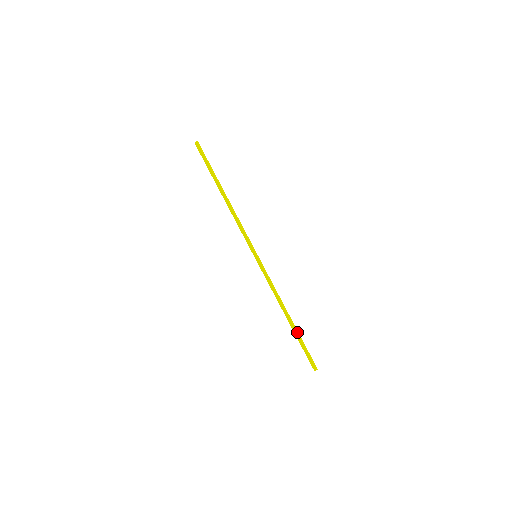
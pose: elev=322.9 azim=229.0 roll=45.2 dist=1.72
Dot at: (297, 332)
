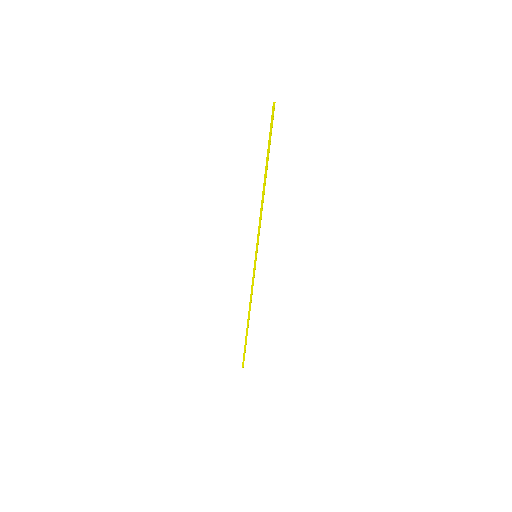
Dot at: (246, 335)
